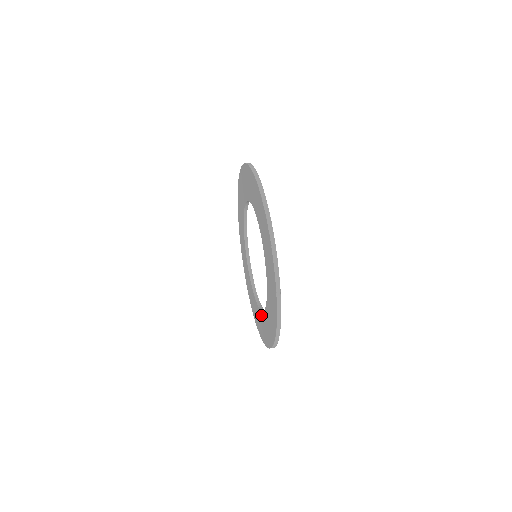
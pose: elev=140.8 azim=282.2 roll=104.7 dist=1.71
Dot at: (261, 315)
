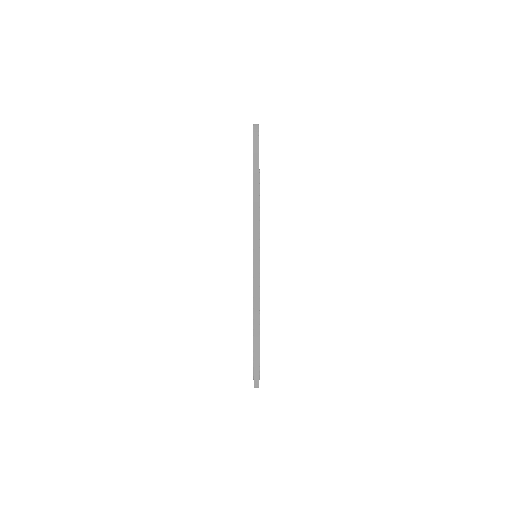
Dot at: occluded
